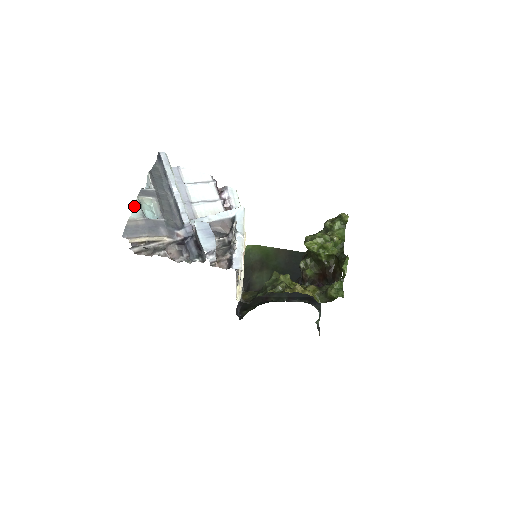
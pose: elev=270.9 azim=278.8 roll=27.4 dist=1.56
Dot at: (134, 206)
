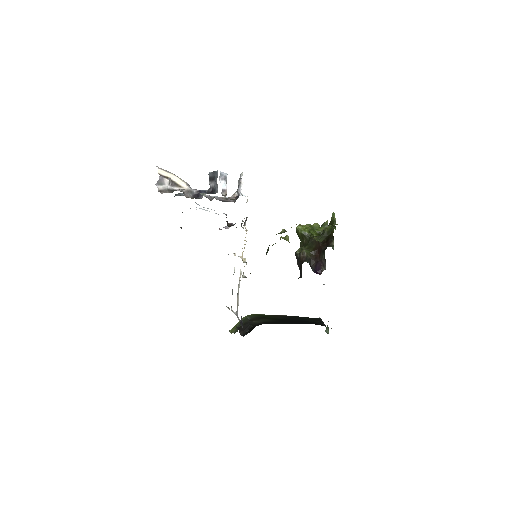
Dot at: occluded
